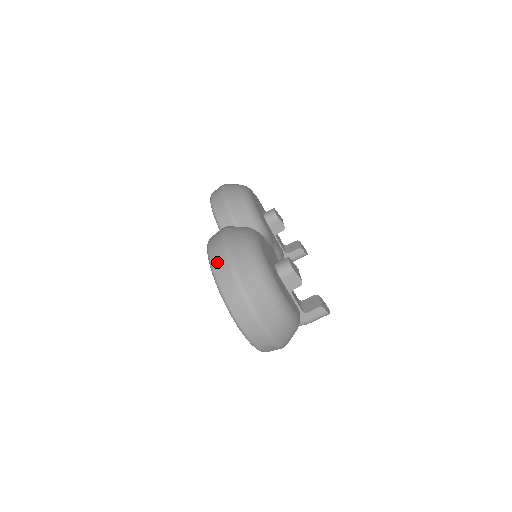
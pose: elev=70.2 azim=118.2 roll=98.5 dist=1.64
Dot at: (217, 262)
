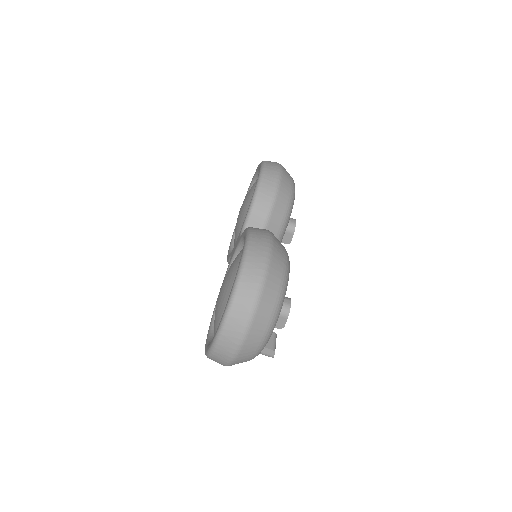
Dot at: (250, 273)
